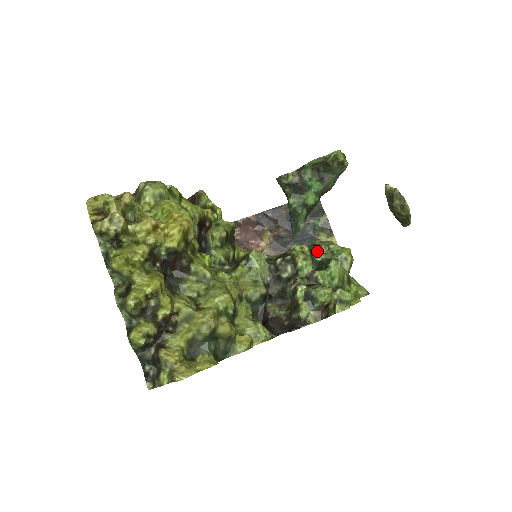
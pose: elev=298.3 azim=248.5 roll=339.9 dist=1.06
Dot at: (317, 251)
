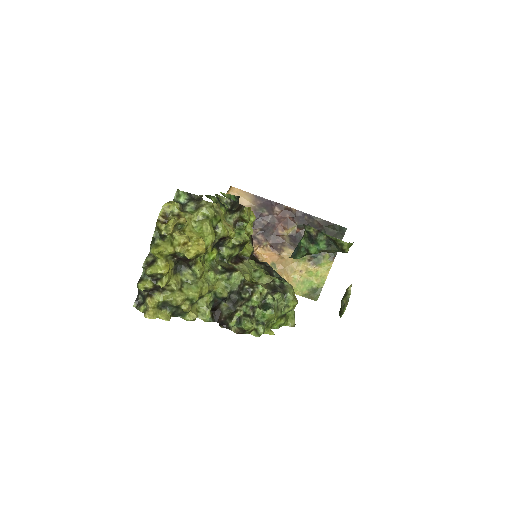
Dot at: (271, 296)
